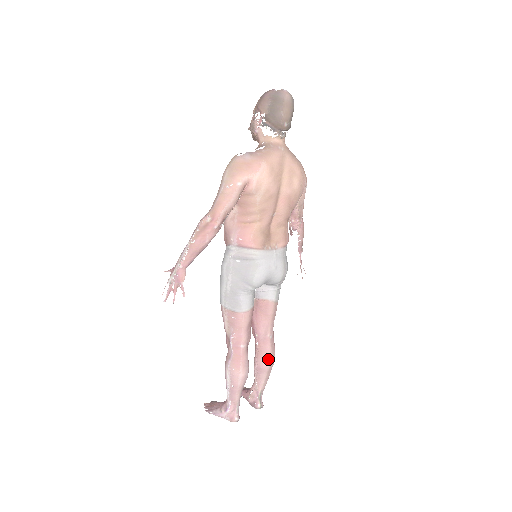
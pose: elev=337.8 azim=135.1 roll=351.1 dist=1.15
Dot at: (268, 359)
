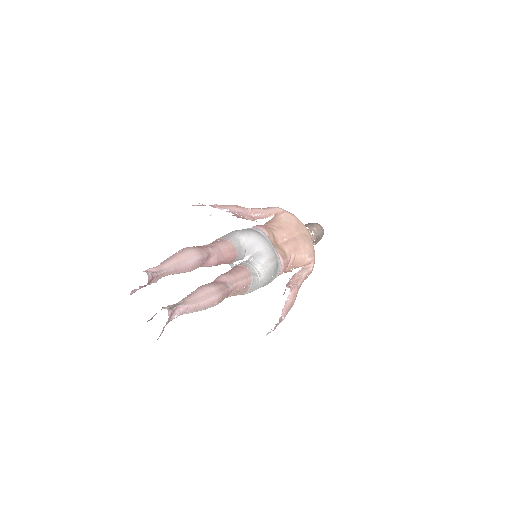
Dot at: (214, 286)
